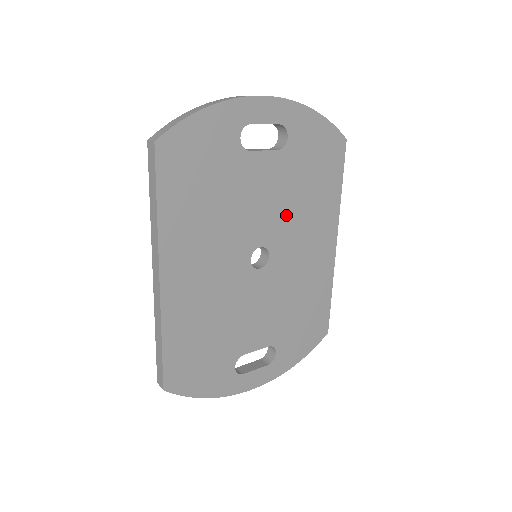
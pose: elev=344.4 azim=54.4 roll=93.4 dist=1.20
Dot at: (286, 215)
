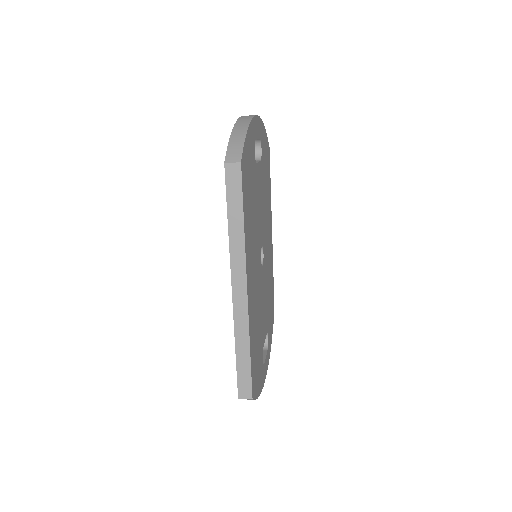
Dot at: (264, 215)
